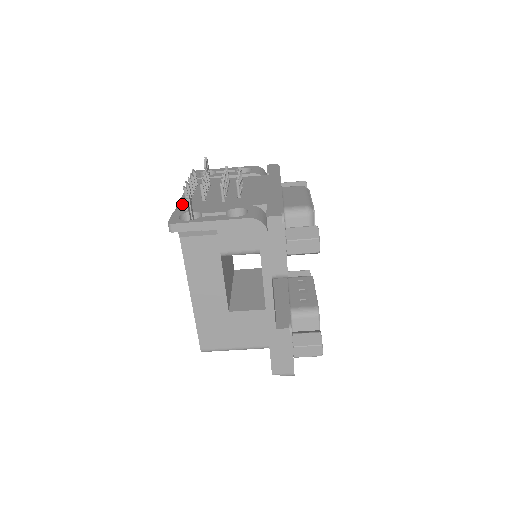
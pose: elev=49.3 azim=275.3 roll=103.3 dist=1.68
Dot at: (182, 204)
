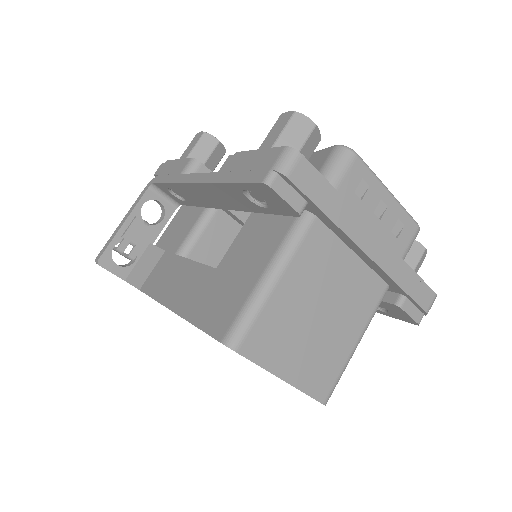
Dot at: occluded
